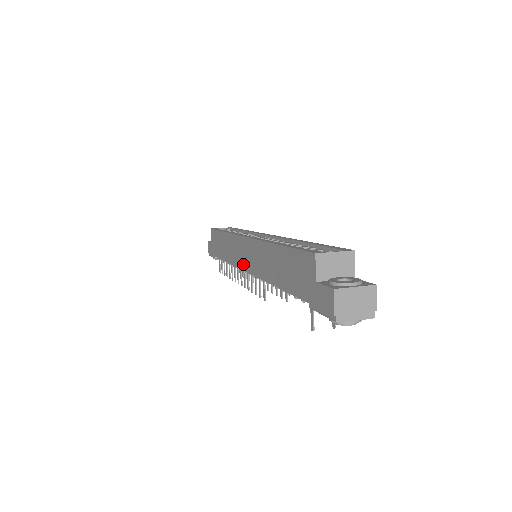
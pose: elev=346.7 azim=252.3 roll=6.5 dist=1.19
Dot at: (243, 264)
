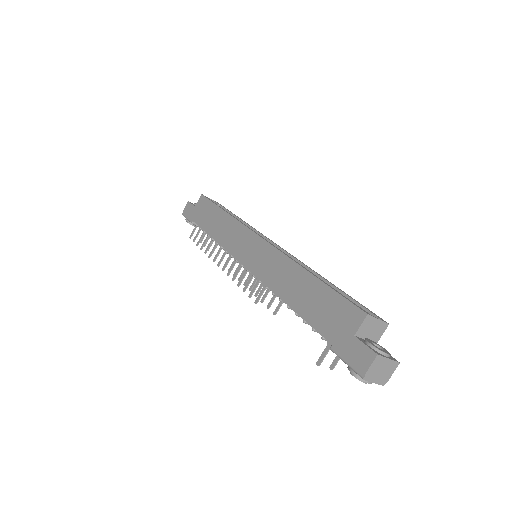
Dot at: (244, 258)
